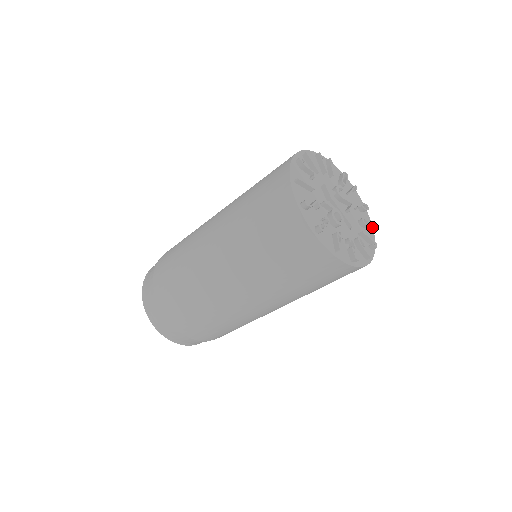
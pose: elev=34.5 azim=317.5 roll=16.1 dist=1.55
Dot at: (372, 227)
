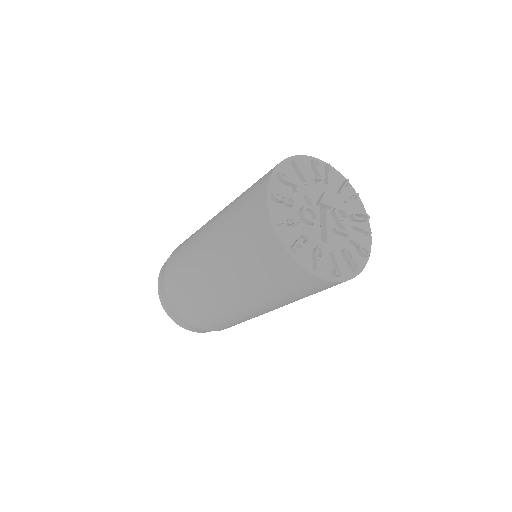
Dot at: (353, 264)
